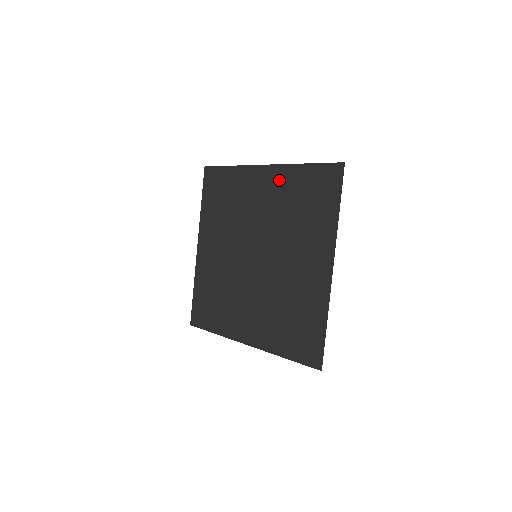
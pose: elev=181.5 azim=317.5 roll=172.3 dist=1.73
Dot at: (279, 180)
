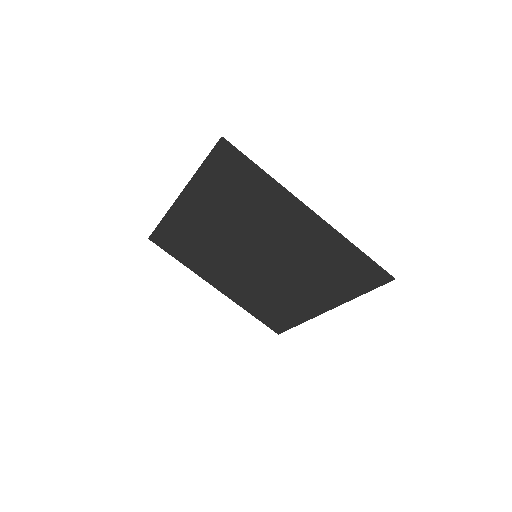
Dot at: (320, 237)
